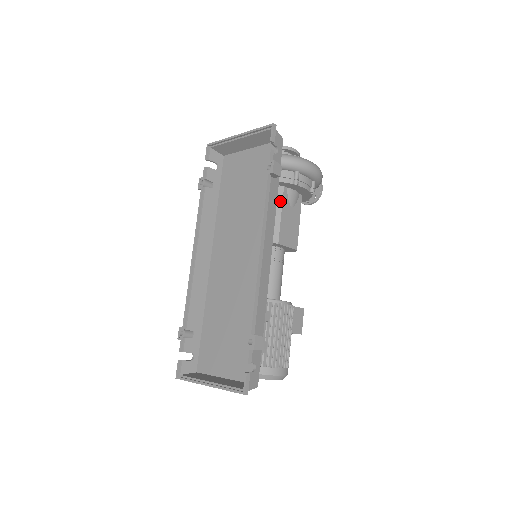
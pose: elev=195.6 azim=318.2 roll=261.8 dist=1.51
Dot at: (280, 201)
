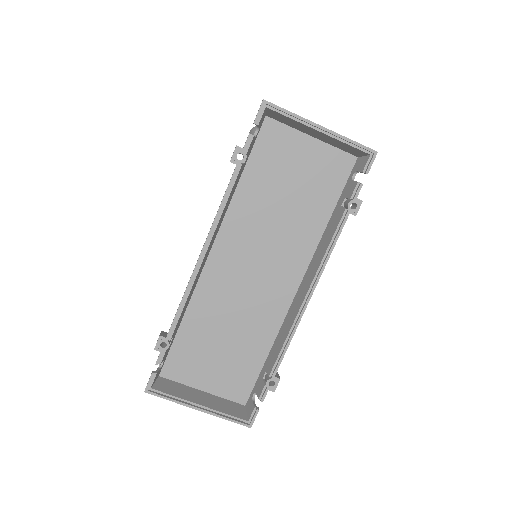
Dot at: occluded
